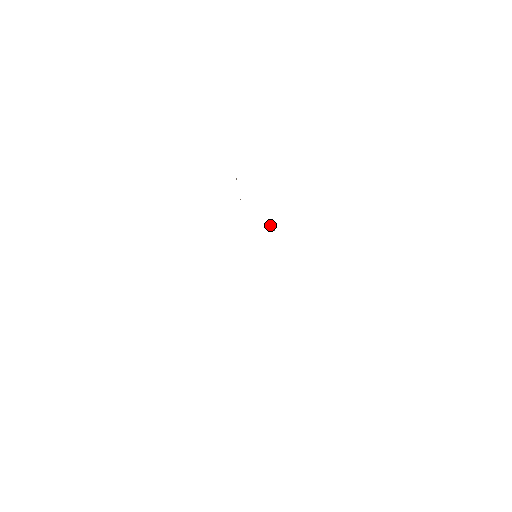
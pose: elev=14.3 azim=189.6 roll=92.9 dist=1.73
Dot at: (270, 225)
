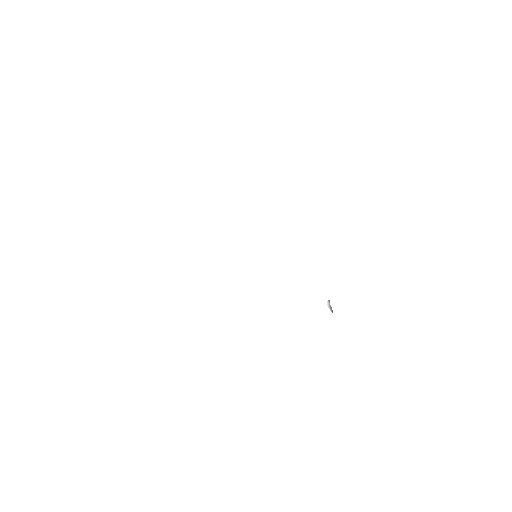
Dot at: (329, 300)
